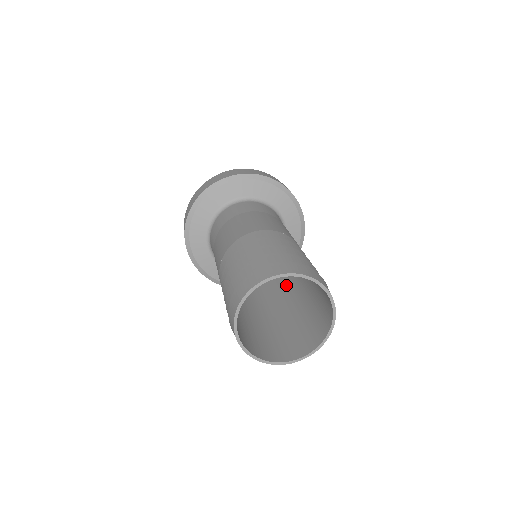
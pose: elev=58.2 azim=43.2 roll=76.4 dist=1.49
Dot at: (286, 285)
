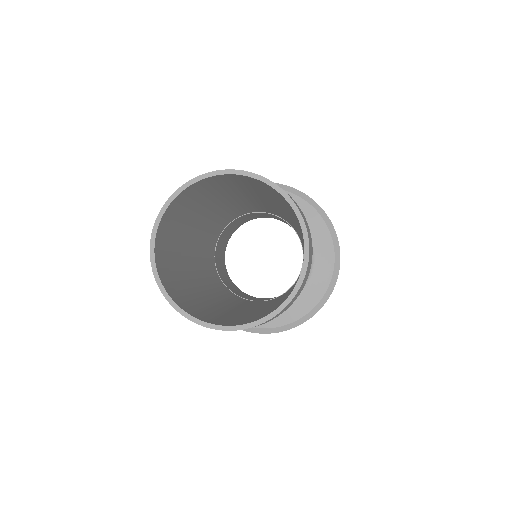
Dot at: occluded
